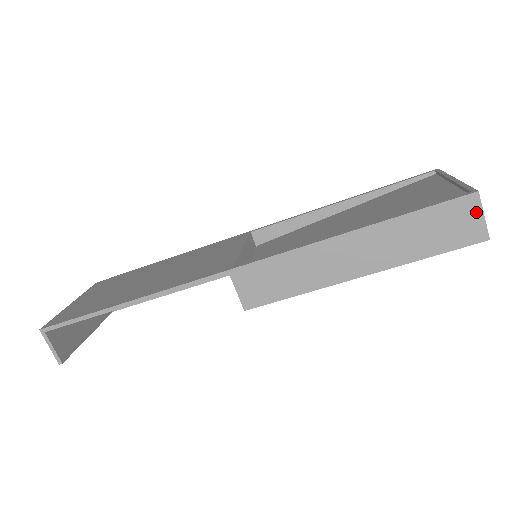
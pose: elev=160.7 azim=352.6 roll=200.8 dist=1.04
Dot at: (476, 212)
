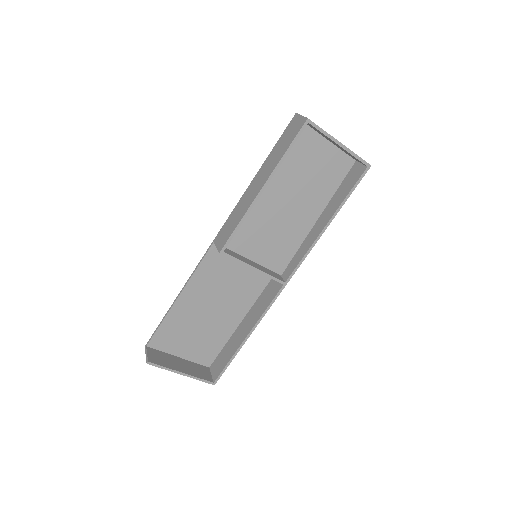
Dot at: (298, 118)
